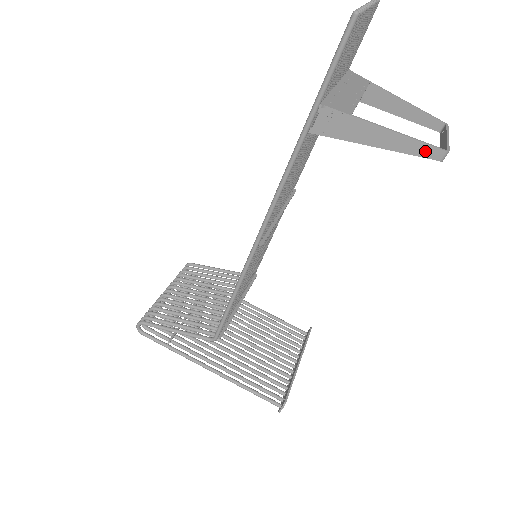
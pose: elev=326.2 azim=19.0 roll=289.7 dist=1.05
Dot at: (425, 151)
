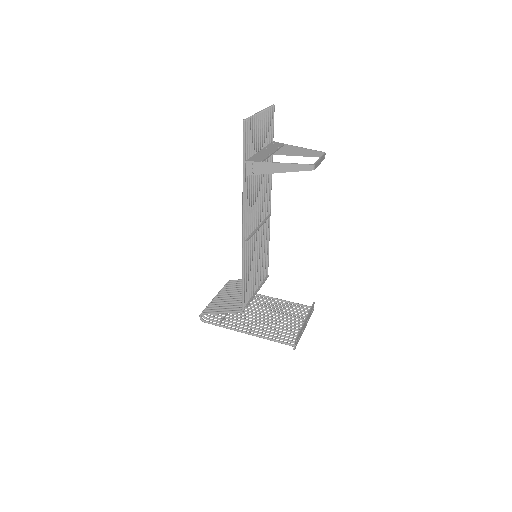
Dot at: (303, 168)
